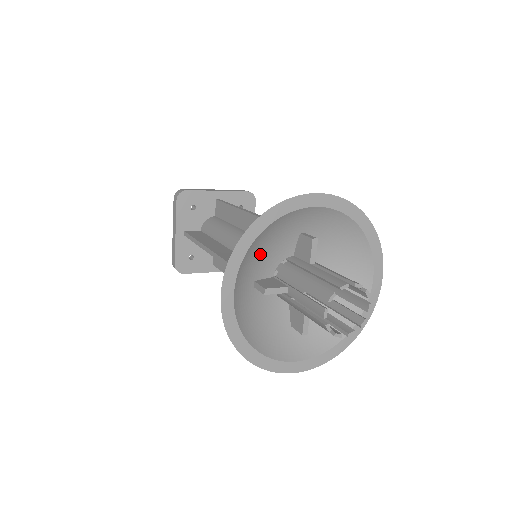
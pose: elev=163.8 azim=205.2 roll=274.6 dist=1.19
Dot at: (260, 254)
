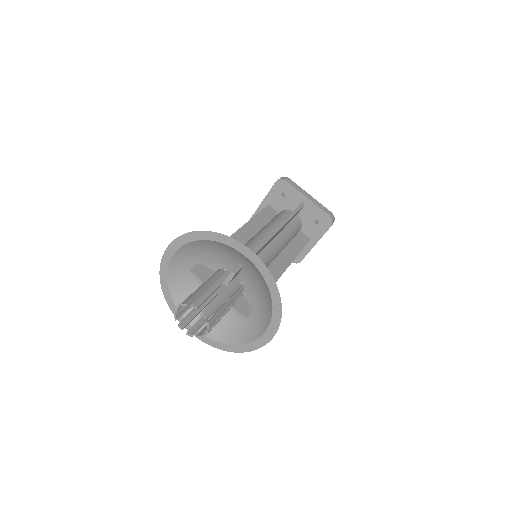
Dot at: (207, 252)
